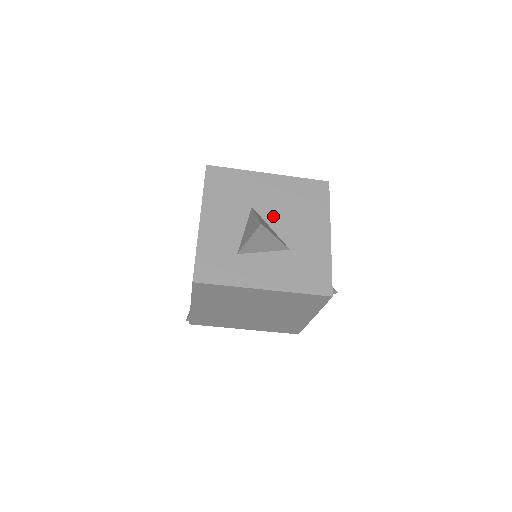
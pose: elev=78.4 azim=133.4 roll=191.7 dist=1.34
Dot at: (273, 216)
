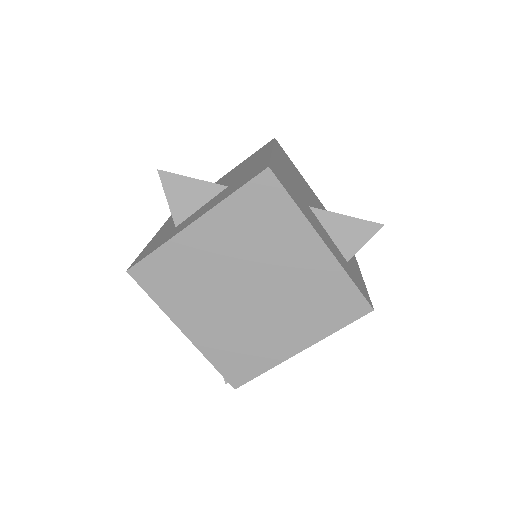
Dot at: occluded
